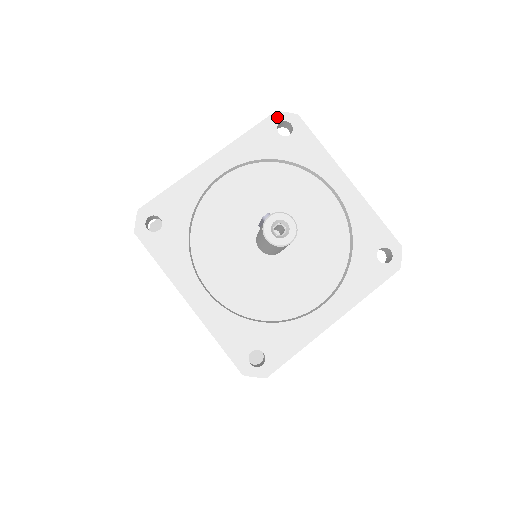
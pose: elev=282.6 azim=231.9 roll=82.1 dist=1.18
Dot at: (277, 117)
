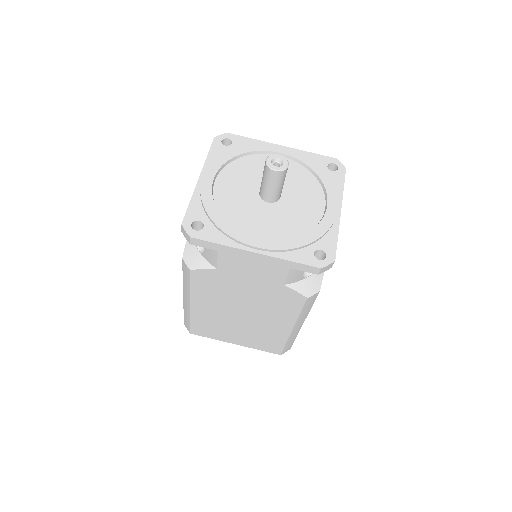
Dot at: (334, 161)
